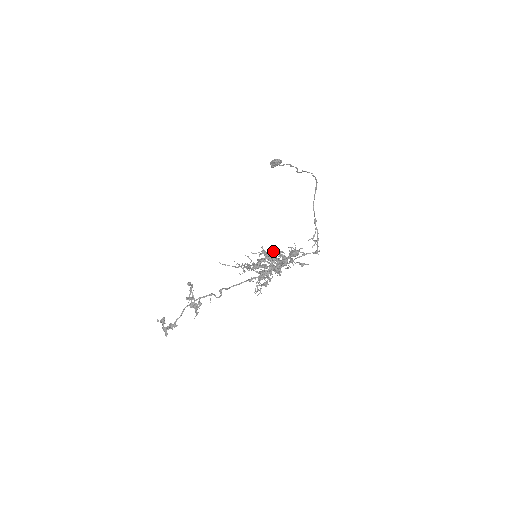
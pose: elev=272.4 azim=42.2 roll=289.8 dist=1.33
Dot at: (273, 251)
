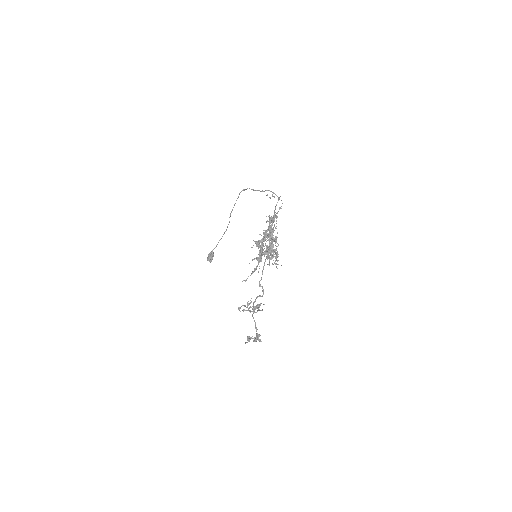
Dot at: occluded
